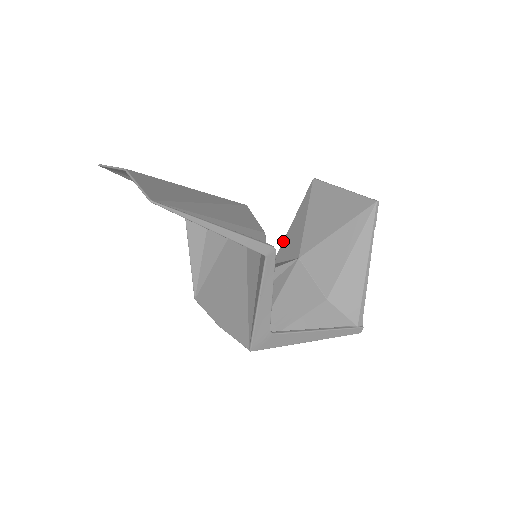
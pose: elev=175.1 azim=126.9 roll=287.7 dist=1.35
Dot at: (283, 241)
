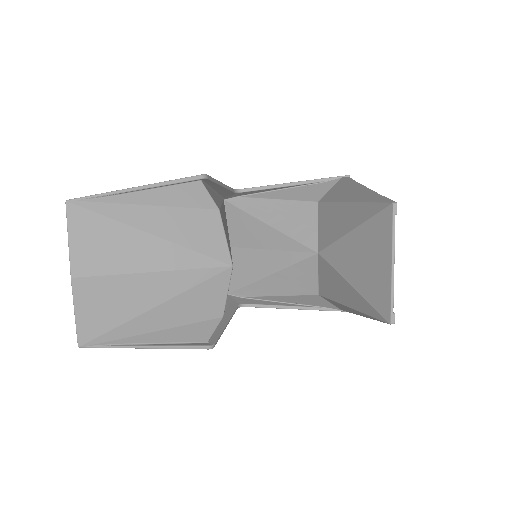
Dot at: (334, 202)
